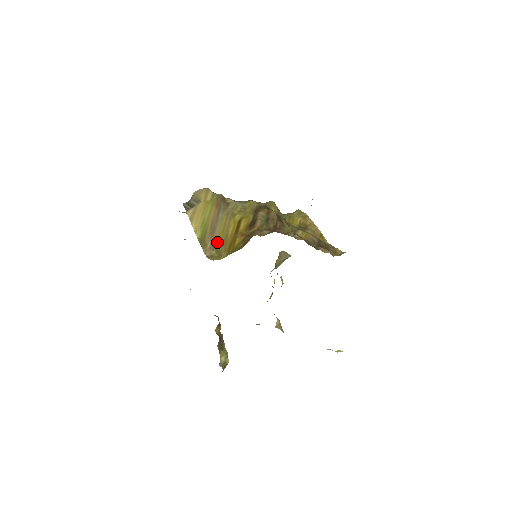
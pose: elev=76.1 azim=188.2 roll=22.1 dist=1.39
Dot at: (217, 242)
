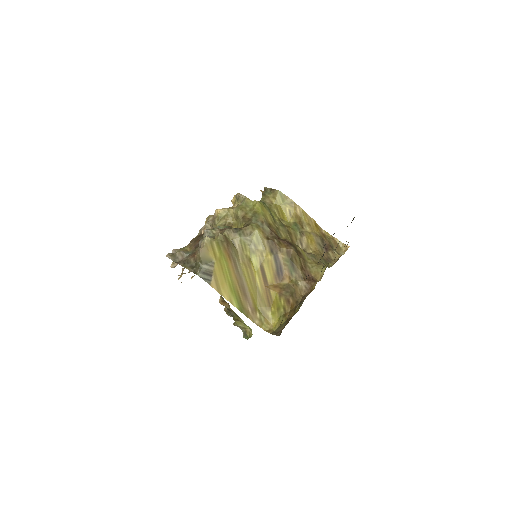
Dot at: (253, 301)
